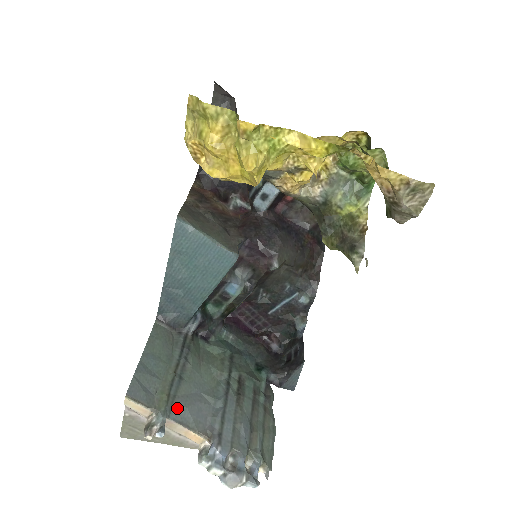
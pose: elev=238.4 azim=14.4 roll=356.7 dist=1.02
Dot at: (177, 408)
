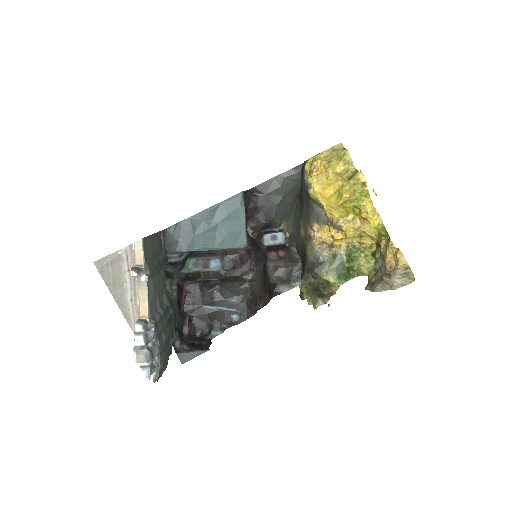
Dot at: (152, 281)
